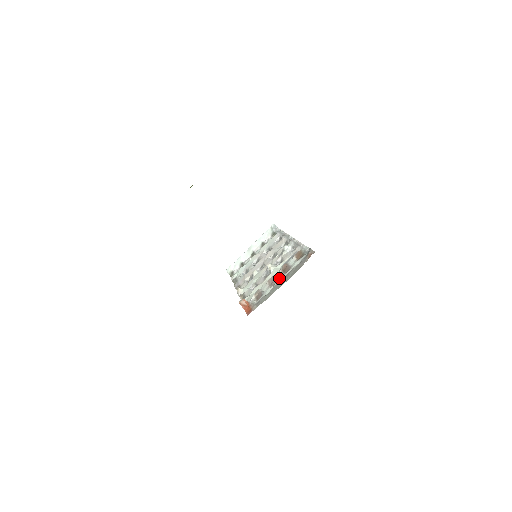
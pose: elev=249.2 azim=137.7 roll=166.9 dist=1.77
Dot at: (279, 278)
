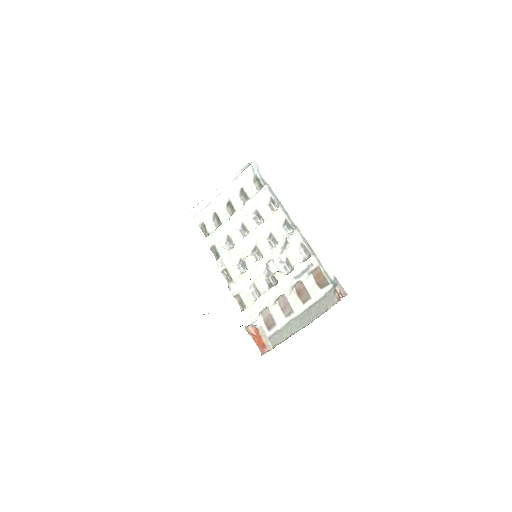
Dot at: (294, 305)
